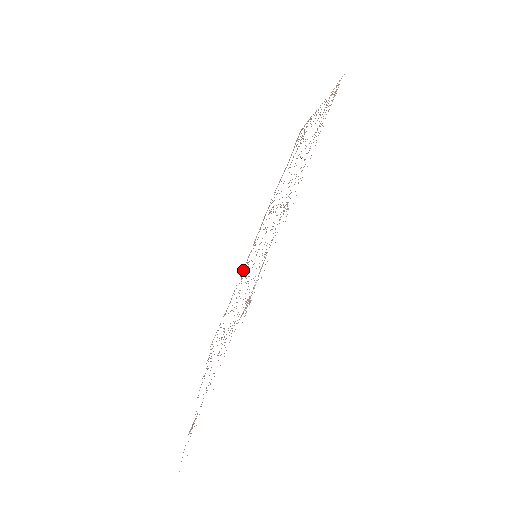
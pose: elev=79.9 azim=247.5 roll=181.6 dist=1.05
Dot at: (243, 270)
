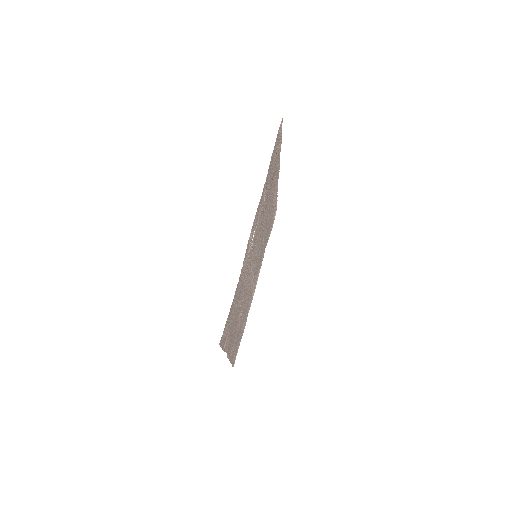
Dot at: (251, 296)
